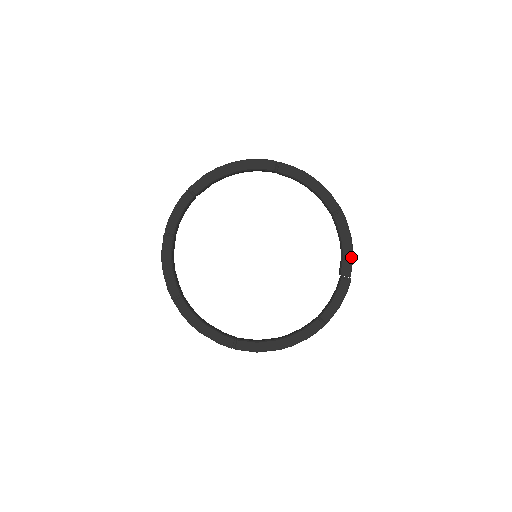
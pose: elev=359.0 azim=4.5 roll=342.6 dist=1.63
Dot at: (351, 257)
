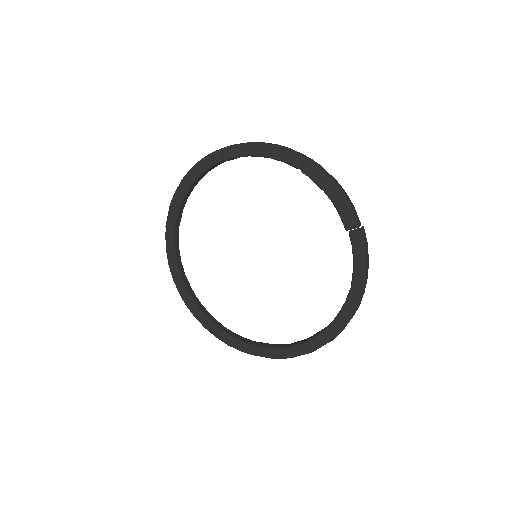
Dot at: (346, 204)
